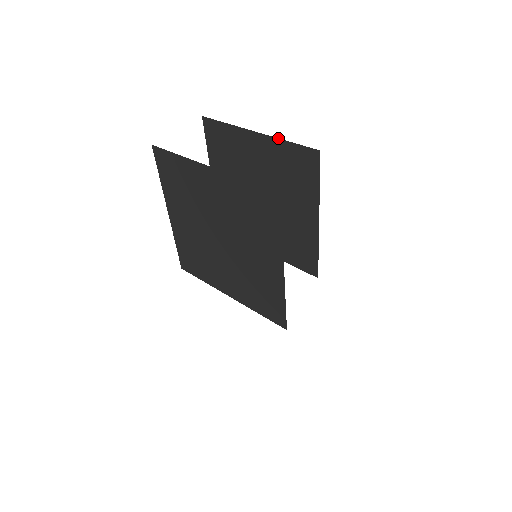
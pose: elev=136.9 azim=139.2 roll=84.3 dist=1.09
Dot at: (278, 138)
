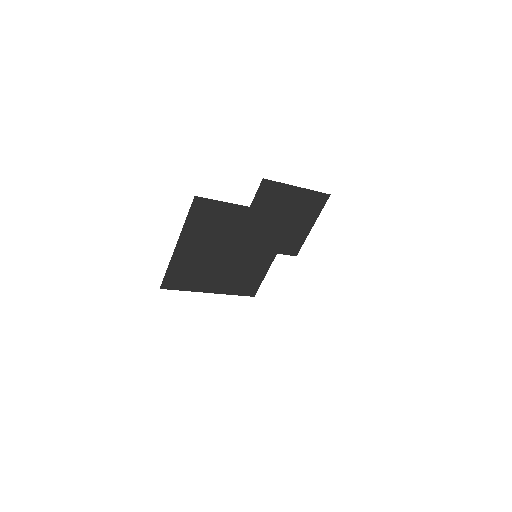
Dot at: (311, 190)
